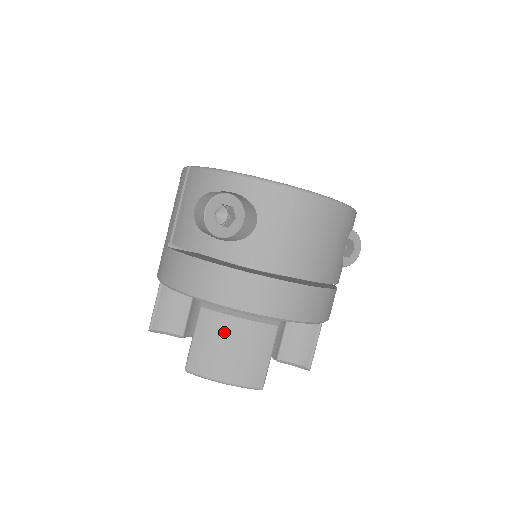
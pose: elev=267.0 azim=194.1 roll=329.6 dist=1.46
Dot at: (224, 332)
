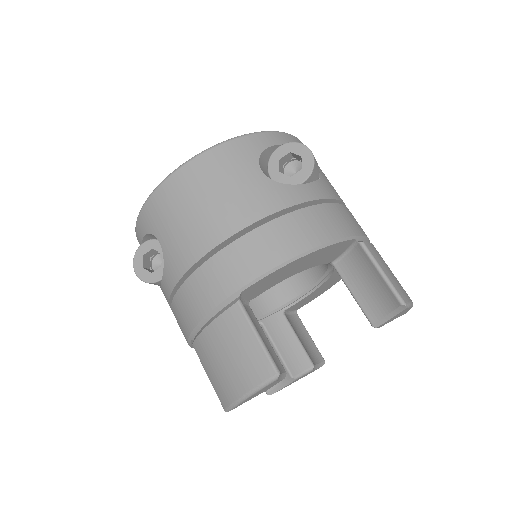
Dot at: (210, 350)
